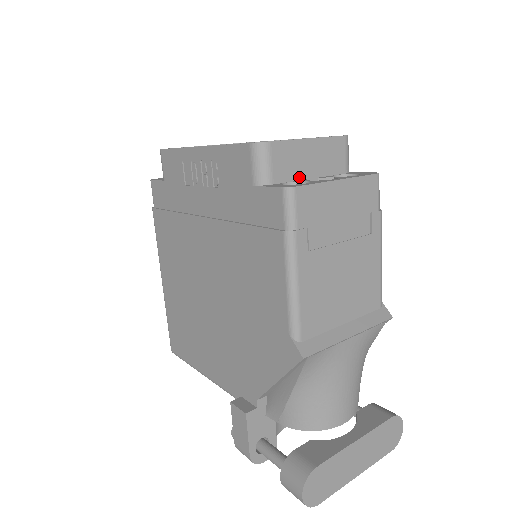
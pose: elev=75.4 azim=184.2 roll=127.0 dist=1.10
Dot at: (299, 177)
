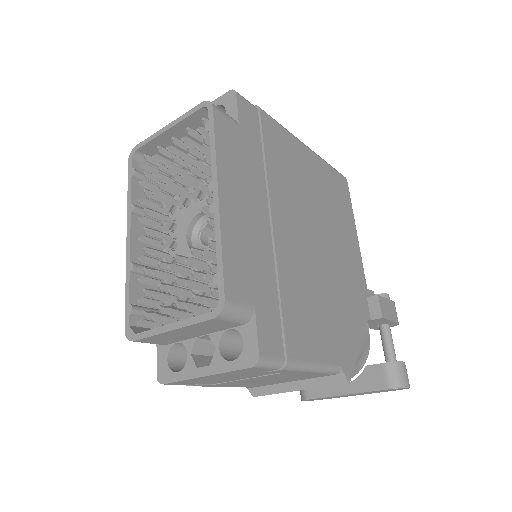
Dot at: (187, 338)
